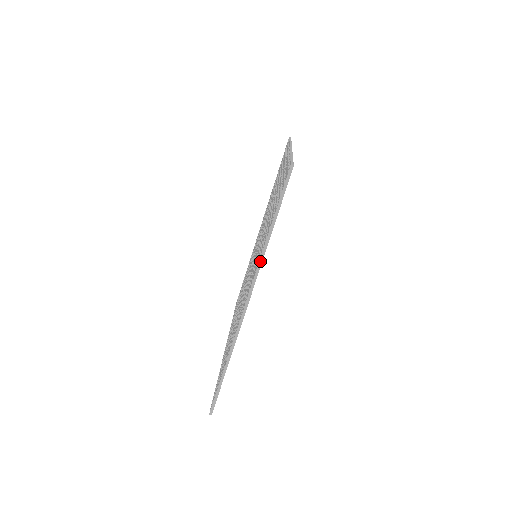
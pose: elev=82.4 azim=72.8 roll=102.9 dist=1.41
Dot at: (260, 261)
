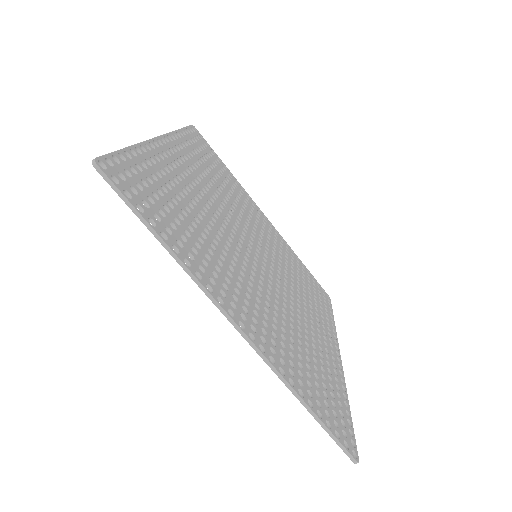
Dot at: (191, 277)
